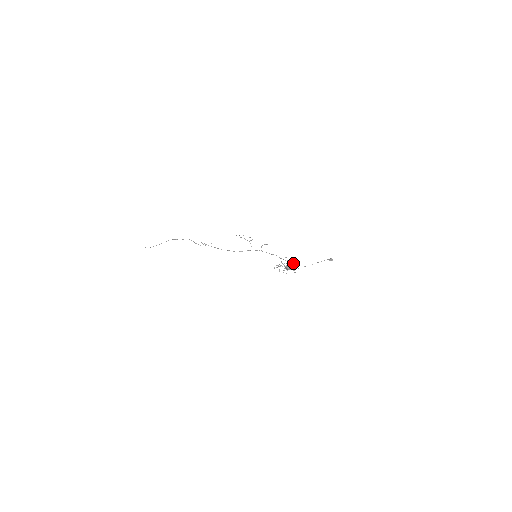
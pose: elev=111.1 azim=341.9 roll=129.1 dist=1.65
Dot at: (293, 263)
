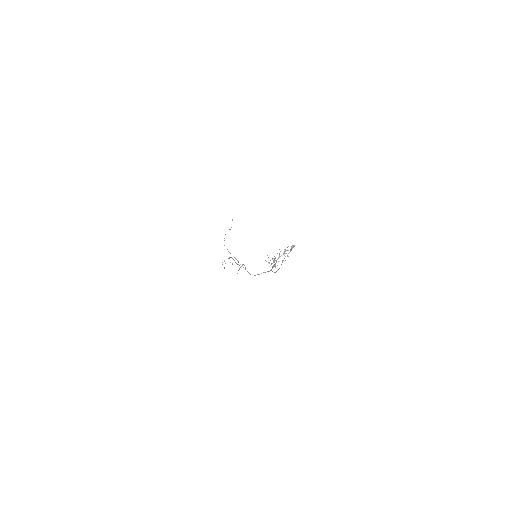
Dot at: (272, 266)
